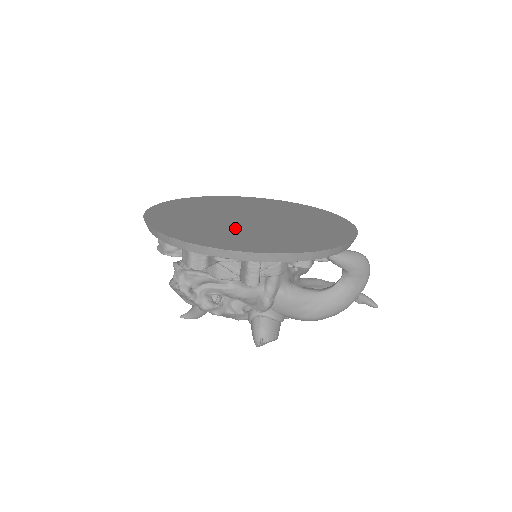
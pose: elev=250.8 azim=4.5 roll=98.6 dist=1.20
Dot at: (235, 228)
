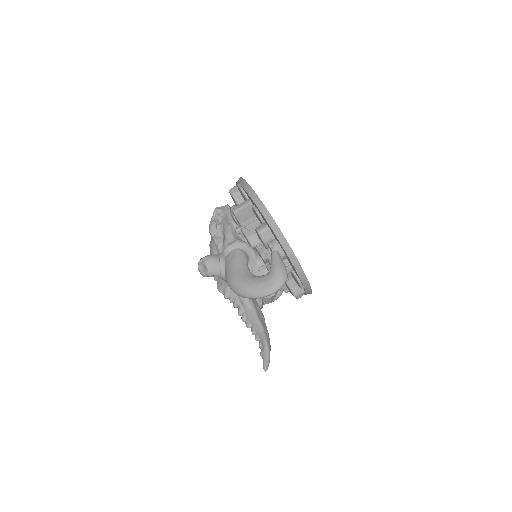
Dot at: occluded
